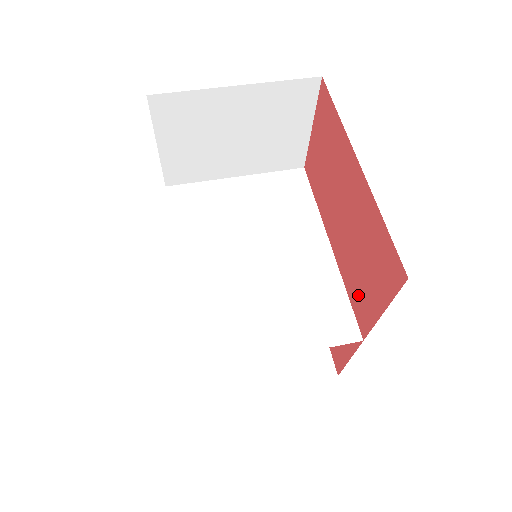
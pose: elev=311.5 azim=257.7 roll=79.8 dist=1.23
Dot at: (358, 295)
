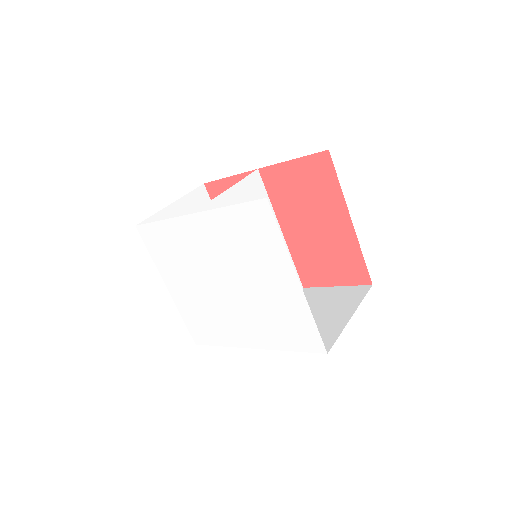
Dot at: (310, 269)
